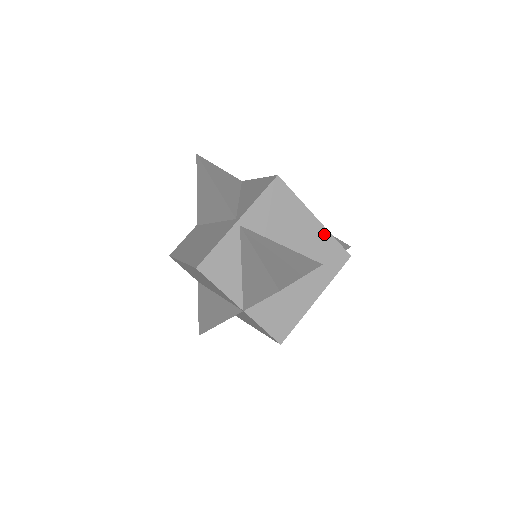
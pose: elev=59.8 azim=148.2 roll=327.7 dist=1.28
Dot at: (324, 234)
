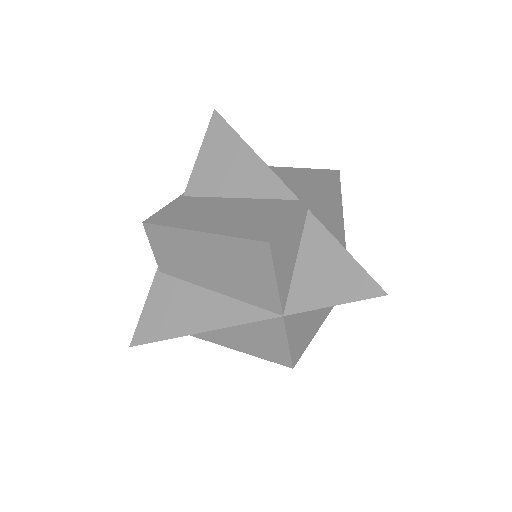
Dot at: occluded
